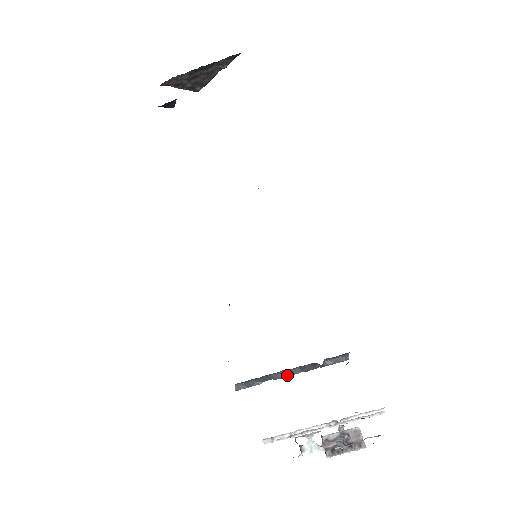
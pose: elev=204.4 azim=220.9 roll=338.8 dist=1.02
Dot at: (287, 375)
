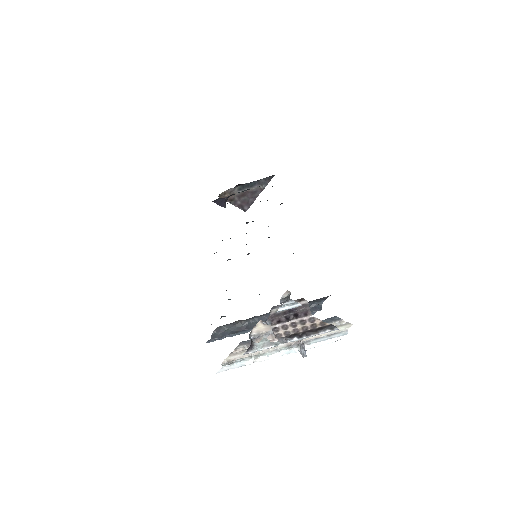
Dot at: occluded
